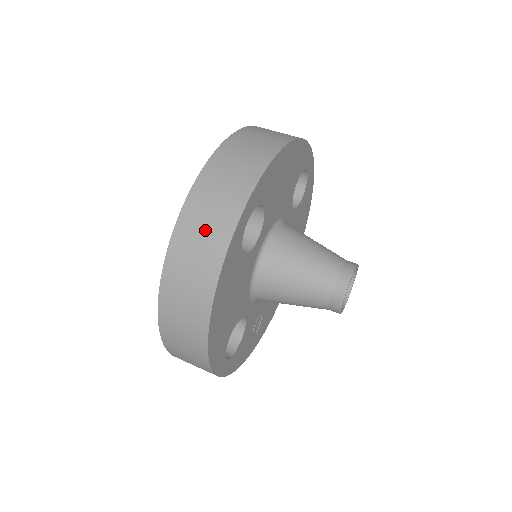
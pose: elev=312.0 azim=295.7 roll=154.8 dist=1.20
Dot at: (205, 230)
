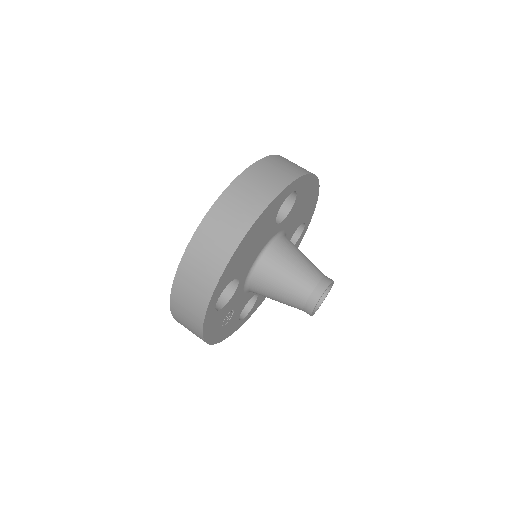
Dot at: (268, 177)
